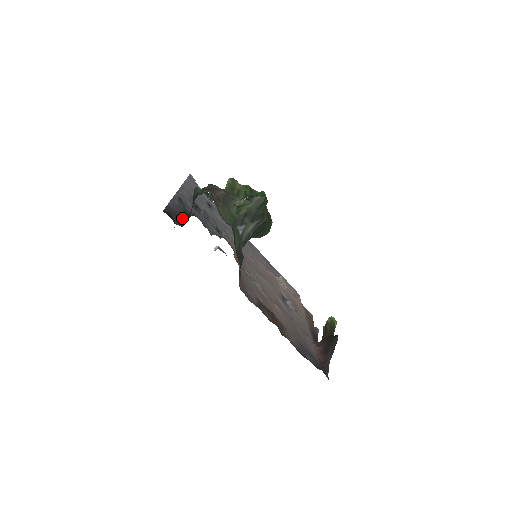
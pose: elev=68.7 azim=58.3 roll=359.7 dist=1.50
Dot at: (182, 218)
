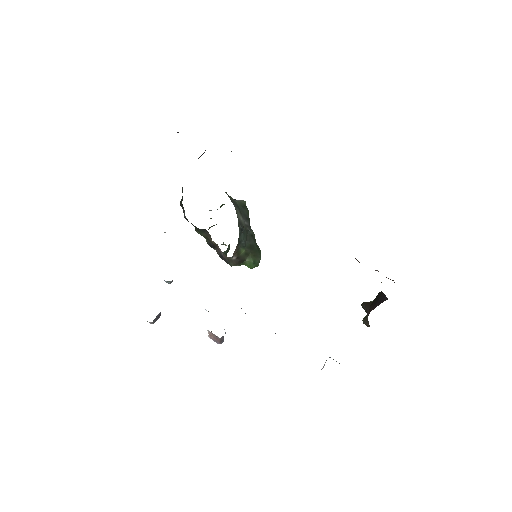
Dot at: occluded
